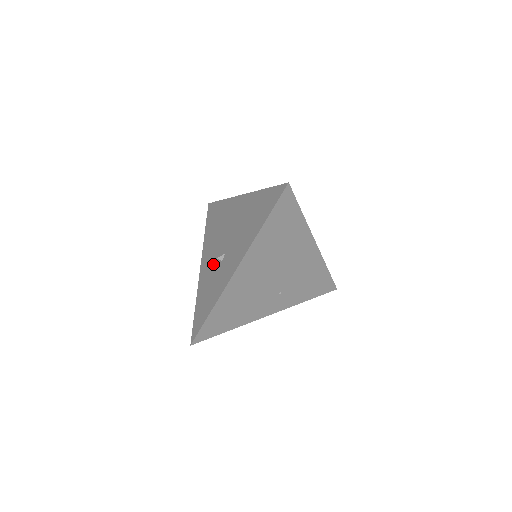
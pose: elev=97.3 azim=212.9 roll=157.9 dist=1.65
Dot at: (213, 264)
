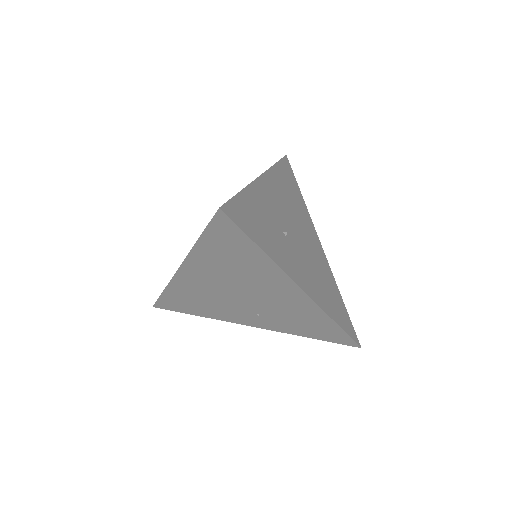
Dot at: occluded
